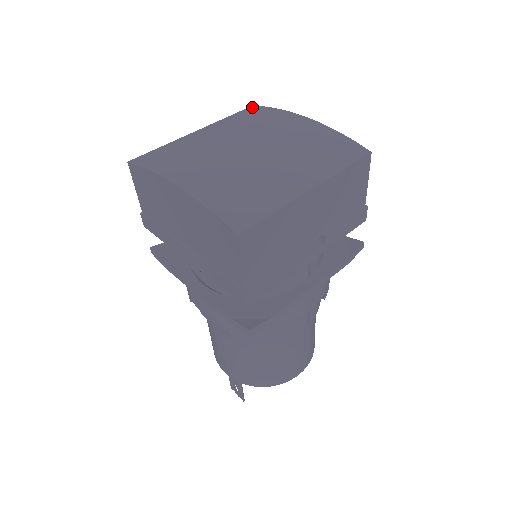
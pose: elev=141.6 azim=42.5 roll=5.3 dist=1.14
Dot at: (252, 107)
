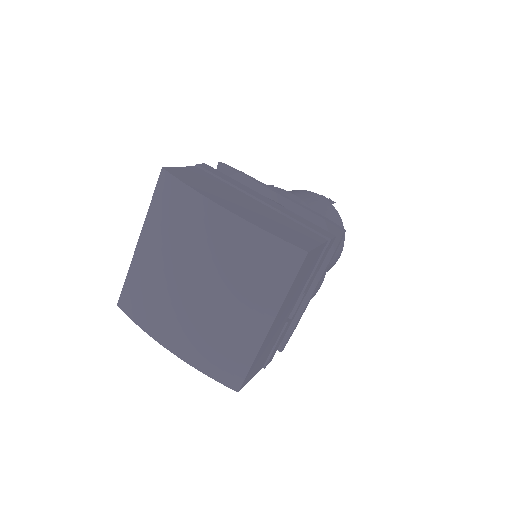
Dot at: (163, 176)
